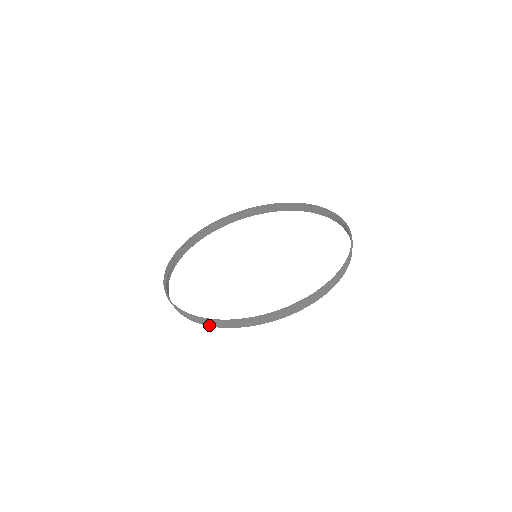
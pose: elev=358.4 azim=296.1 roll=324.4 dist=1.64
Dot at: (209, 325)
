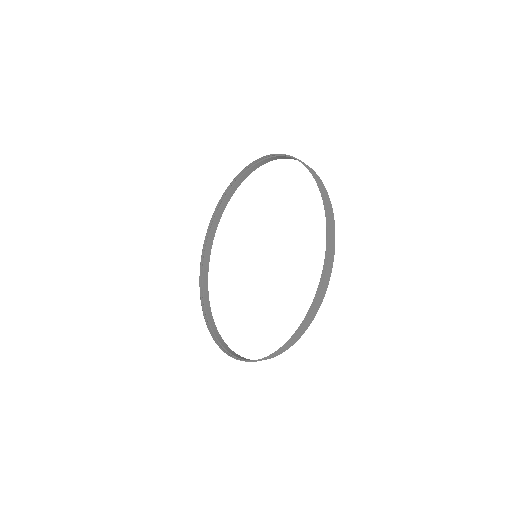
Dot at: (217, 332)
